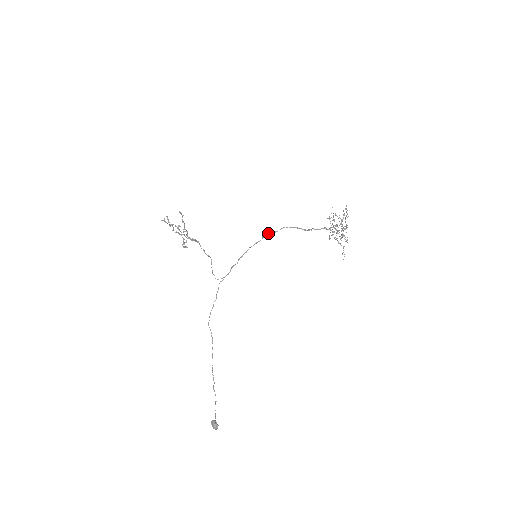
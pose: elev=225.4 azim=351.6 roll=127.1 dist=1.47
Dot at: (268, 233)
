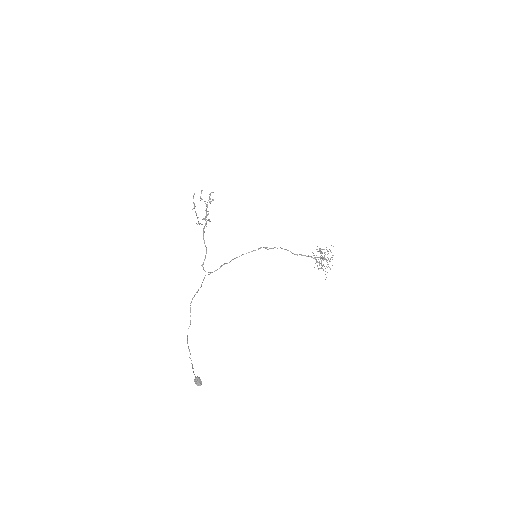
Dot at: (263, 247)
